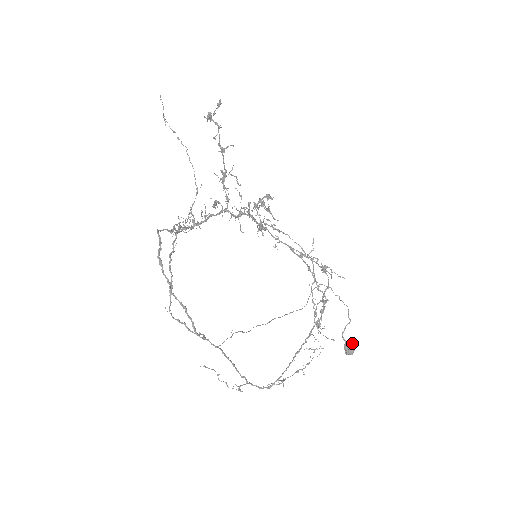
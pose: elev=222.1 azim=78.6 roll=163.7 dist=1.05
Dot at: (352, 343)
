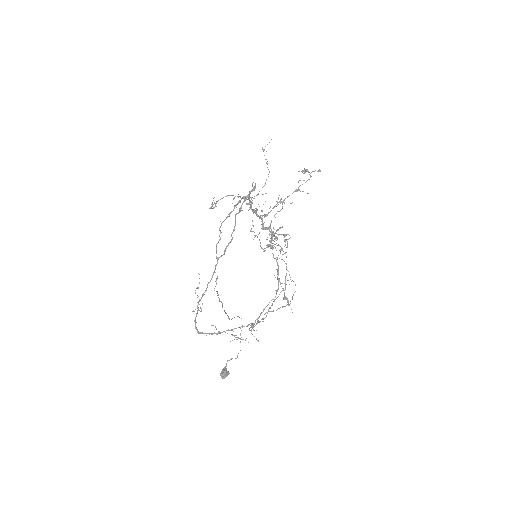
Dot at: occluded
